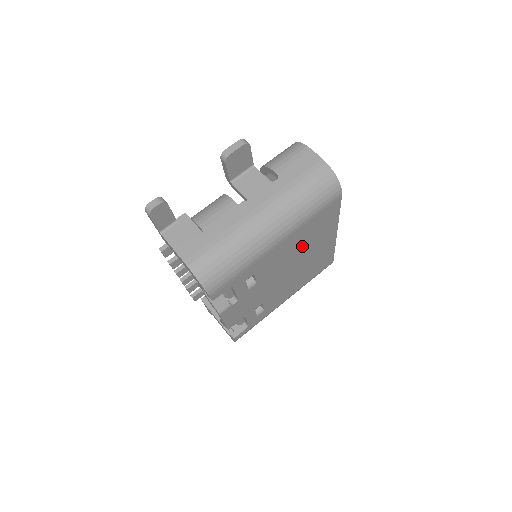
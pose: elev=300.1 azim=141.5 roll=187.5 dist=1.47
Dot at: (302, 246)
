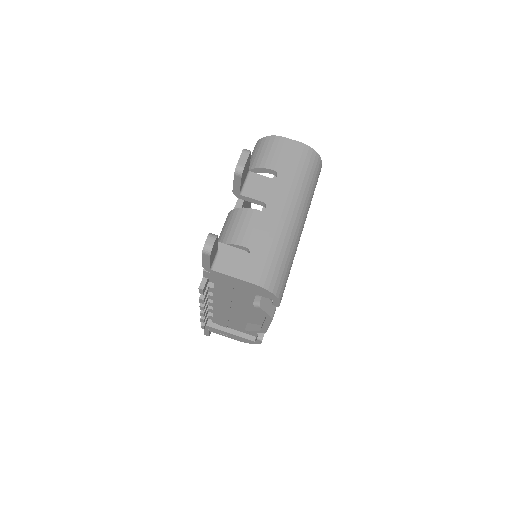
Dot at: occluded
